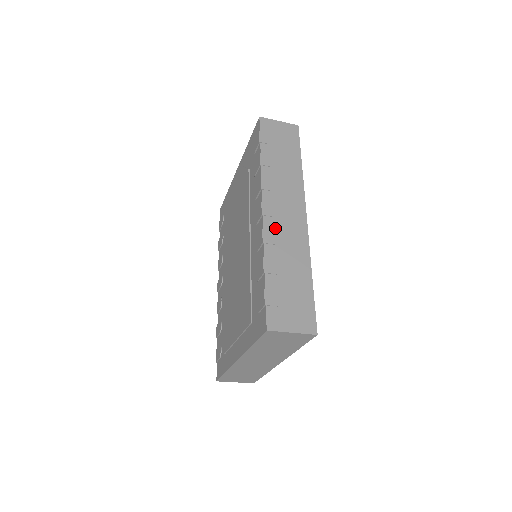
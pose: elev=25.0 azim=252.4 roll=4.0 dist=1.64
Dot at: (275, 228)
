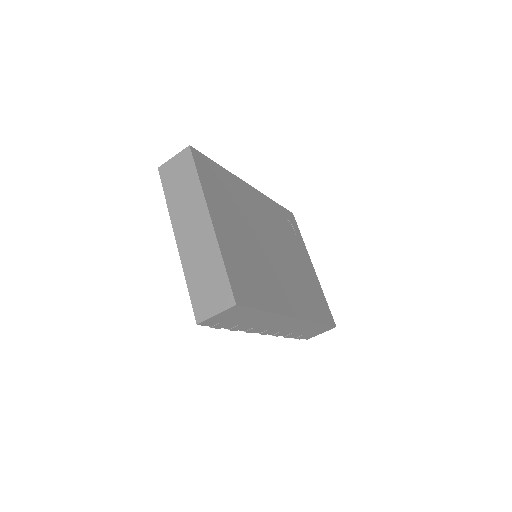
Dot at: occluded
